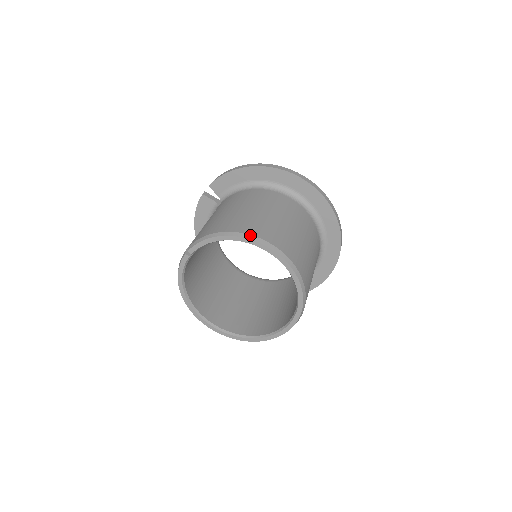
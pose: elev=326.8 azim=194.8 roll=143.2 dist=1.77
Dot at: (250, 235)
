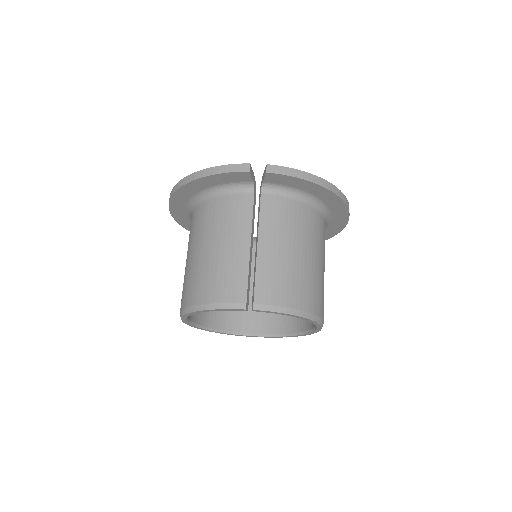
Dot at: (319, 318)
